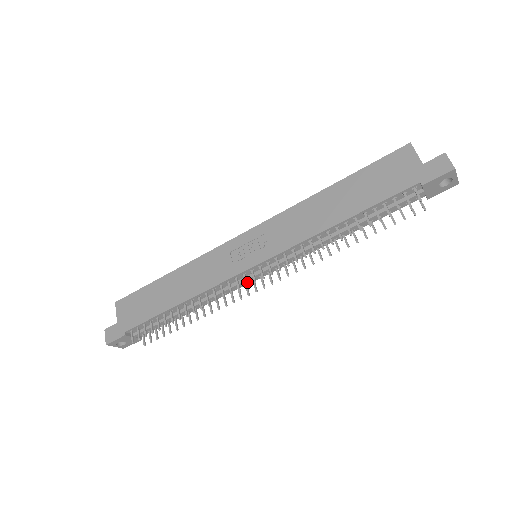
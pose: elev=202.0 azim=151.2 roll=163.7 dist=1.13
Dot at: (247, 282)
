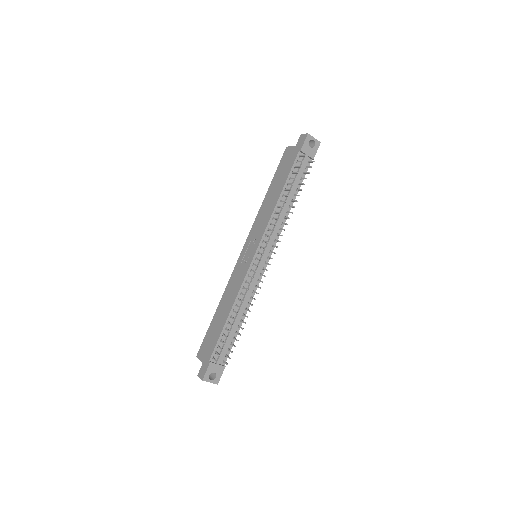
Dot at: (257, 265)
